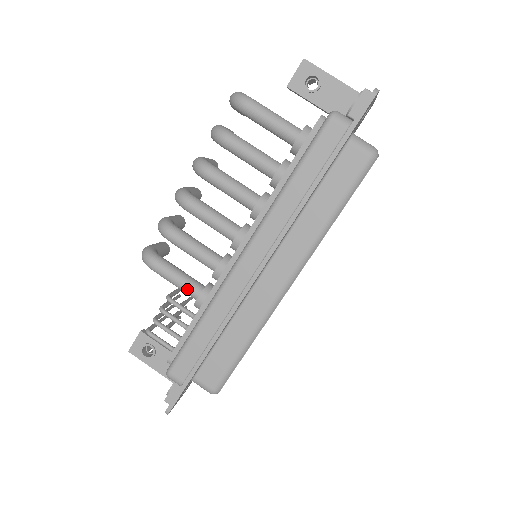
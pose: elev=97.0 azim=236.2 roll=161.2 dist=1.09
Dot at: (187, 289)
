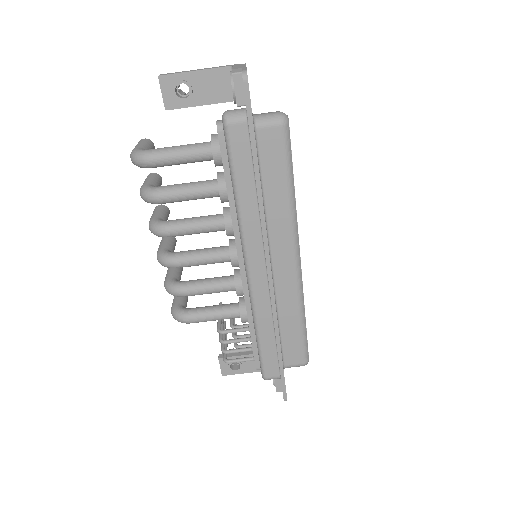
Dot at: (228, 317)
